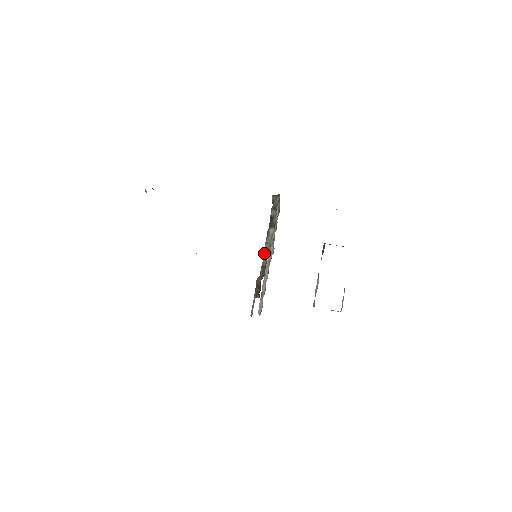
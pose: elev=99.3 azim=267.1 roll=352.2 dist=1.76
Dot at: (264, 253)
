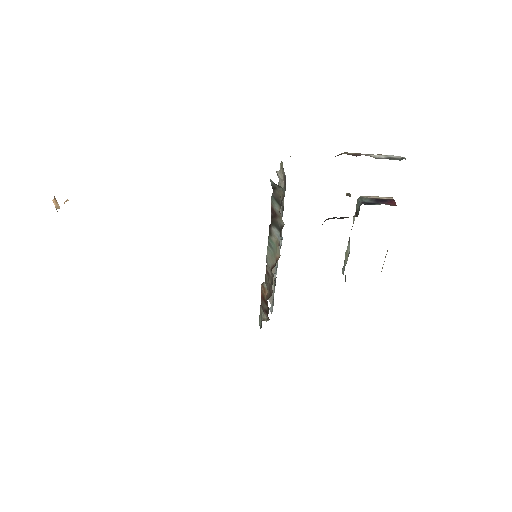
Dot at: (268, 258)
